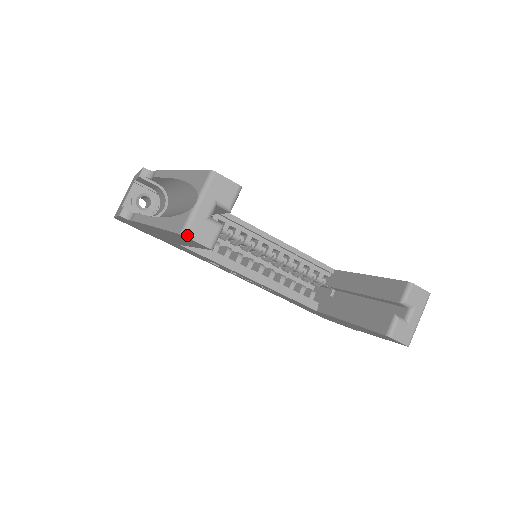
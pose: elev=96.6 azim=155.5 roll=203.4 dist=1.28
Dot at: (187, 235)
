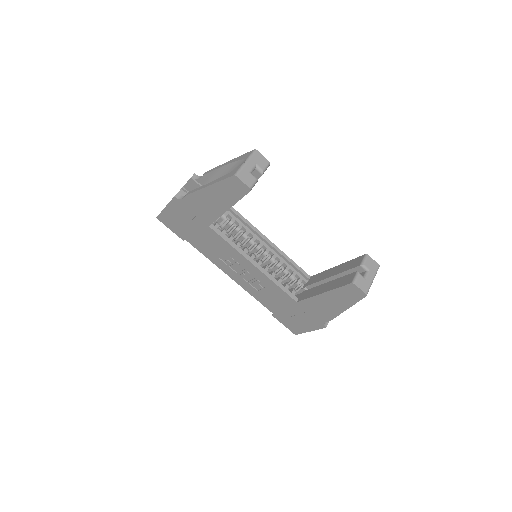
Dot at: (238, 176)
